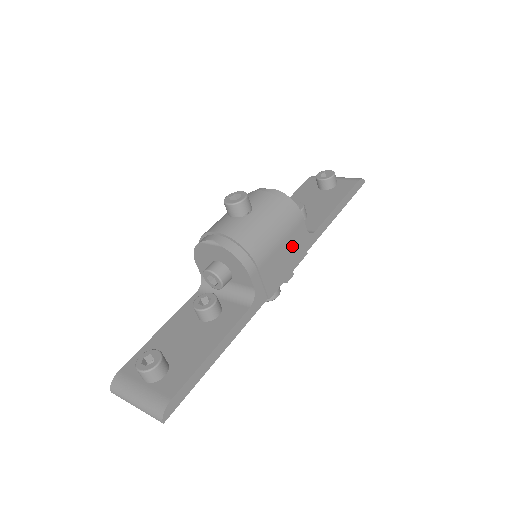
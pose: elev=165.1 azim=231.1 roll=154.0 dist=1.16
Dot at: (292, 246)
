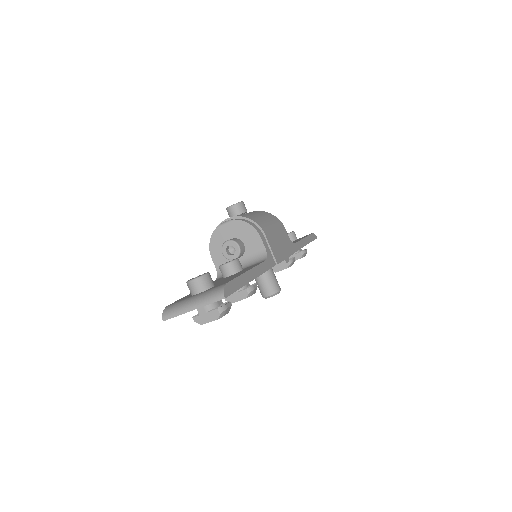
Dot at: (283, 239)
